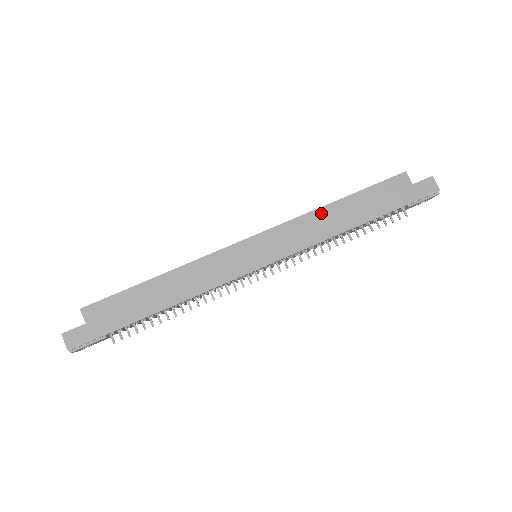
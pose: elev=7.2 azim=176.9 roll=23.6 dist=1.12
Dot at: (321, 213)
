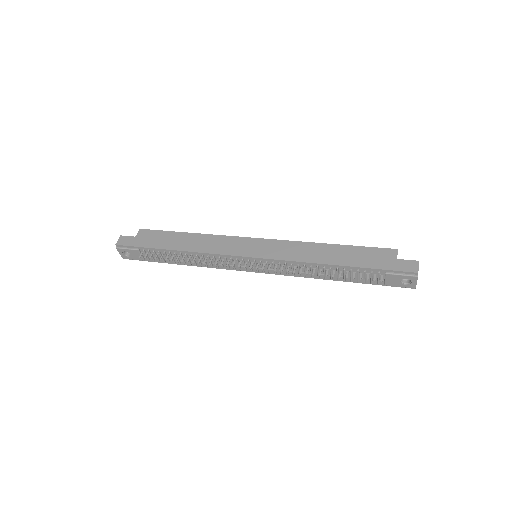
Dot at: (314, 246)
